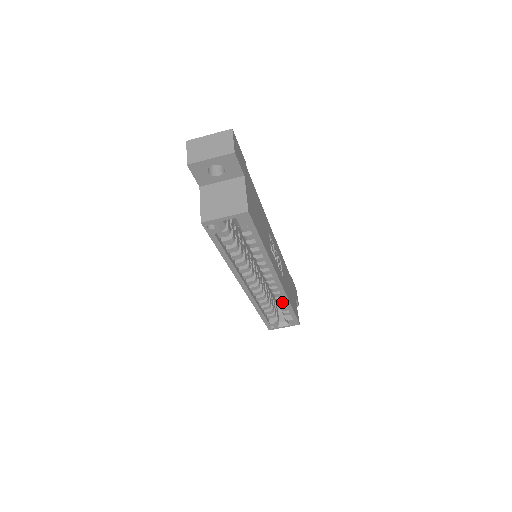
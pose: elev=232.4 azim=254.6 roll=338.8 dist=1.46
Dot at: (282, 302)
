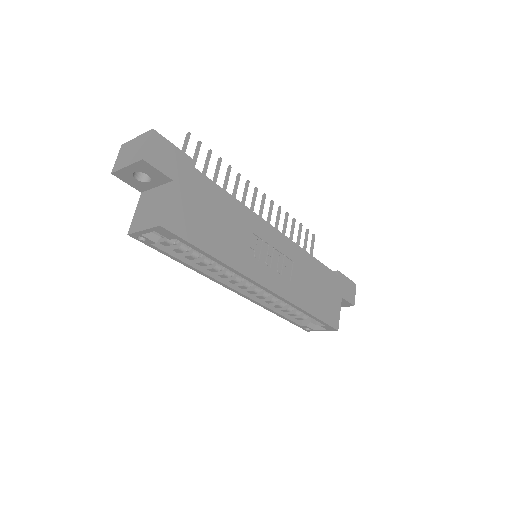
Dot at: occluded
